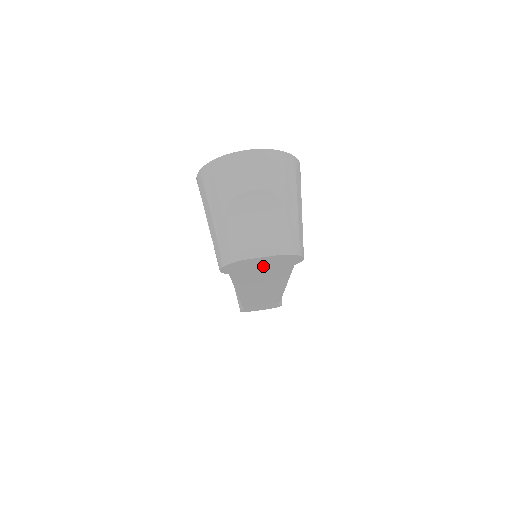
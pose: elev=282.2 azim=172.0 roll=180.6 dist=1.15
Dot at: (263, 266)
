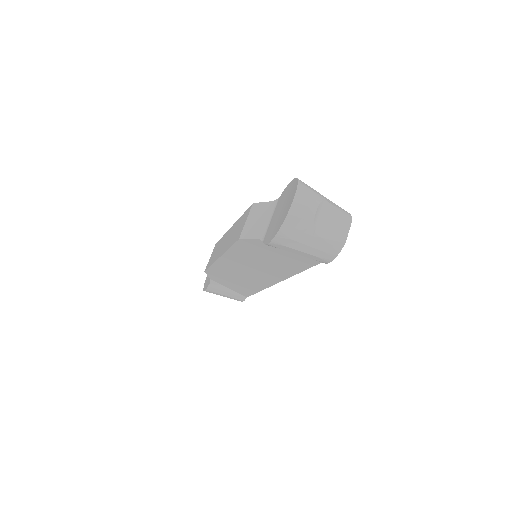
Dot at: occluded
